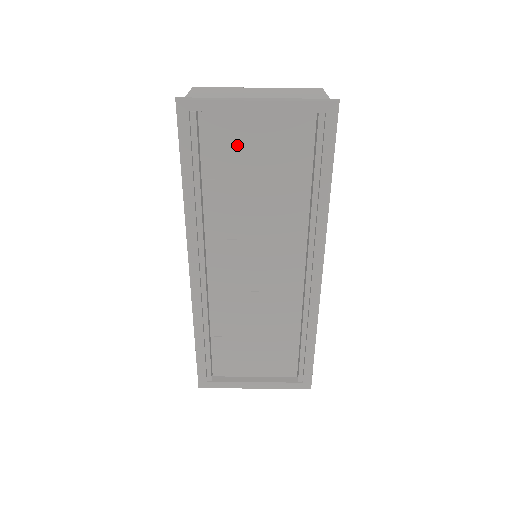
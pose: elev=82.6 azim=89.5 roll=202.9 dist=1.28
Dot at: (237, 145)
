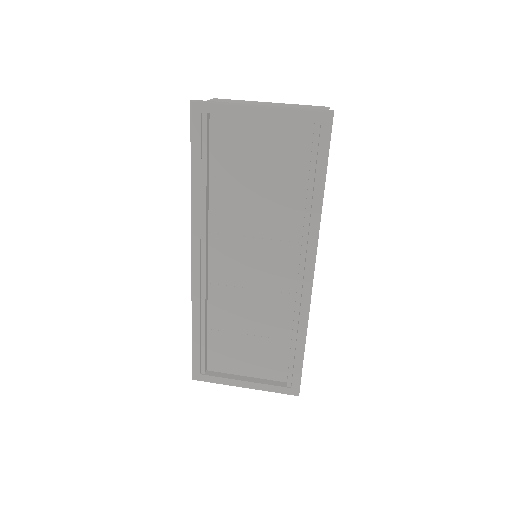
Dot at: (242, 147)
